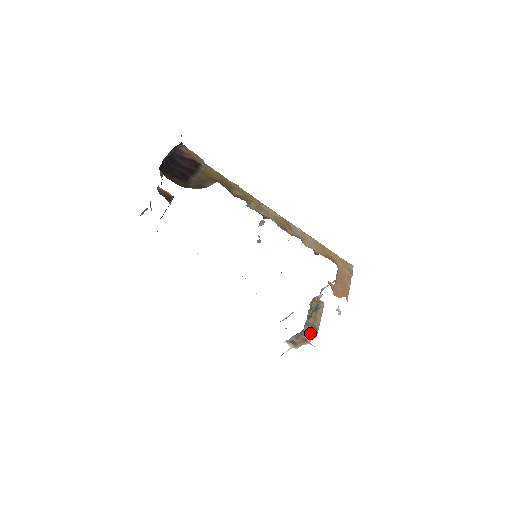
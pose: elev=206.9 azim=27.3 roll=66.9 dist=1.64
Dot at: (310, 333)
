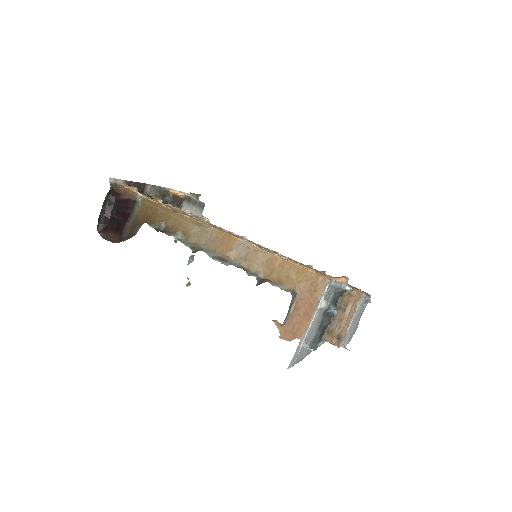
Dot at: (331, 343)
